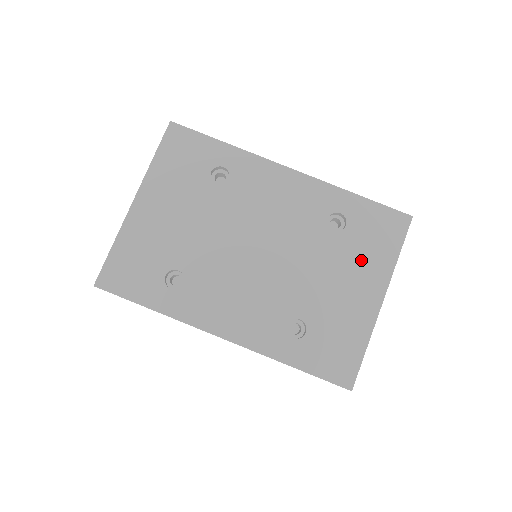
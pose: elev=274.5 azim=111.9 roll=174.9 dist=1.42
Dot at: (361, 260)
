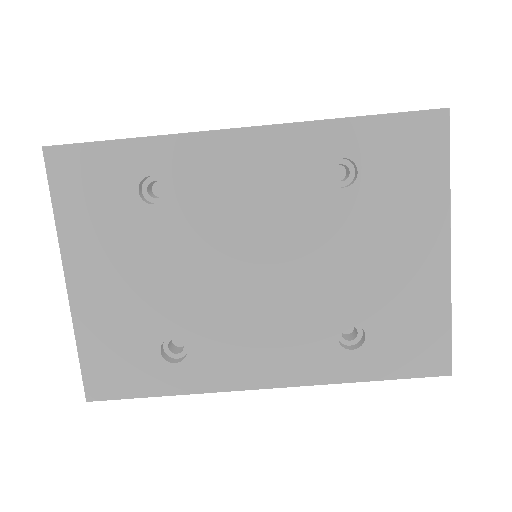
Dot at: (399, 210)
